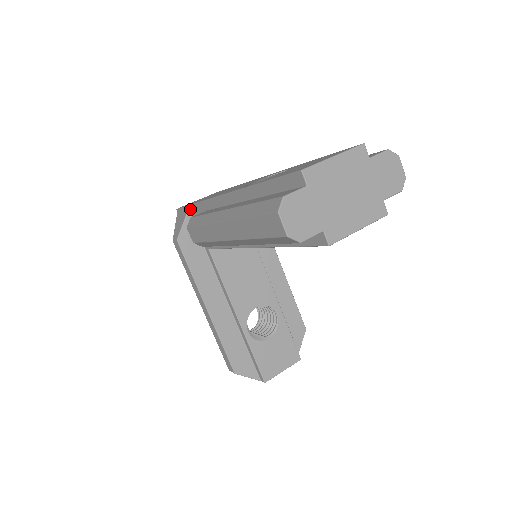
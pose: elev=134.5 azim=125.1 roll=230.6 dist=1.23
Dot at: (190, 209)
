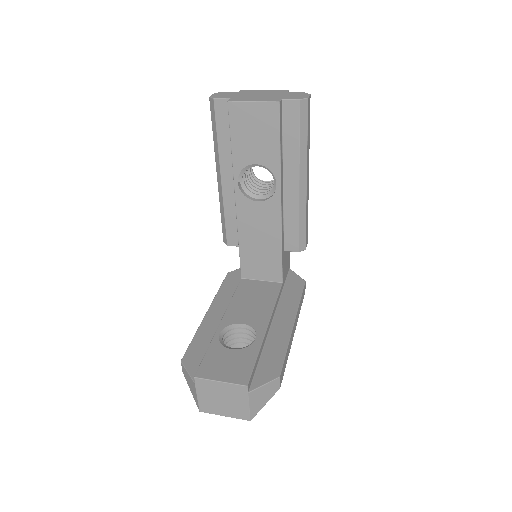
Dot at: occluded
